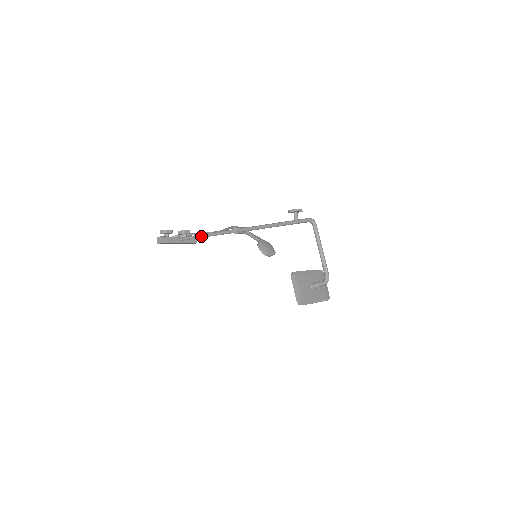
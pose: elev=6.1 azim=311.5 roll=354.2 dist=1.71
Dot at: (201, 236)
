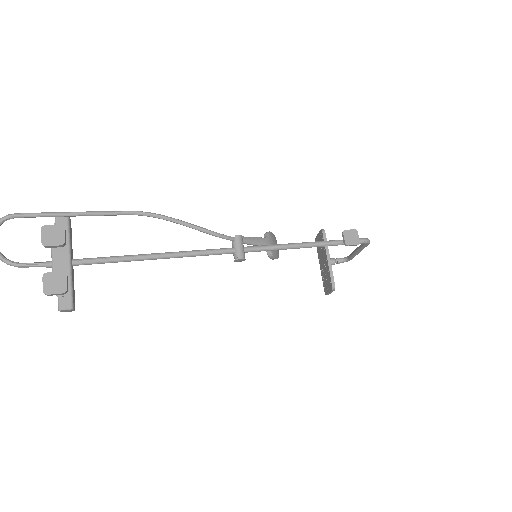
Dot at: occluded
